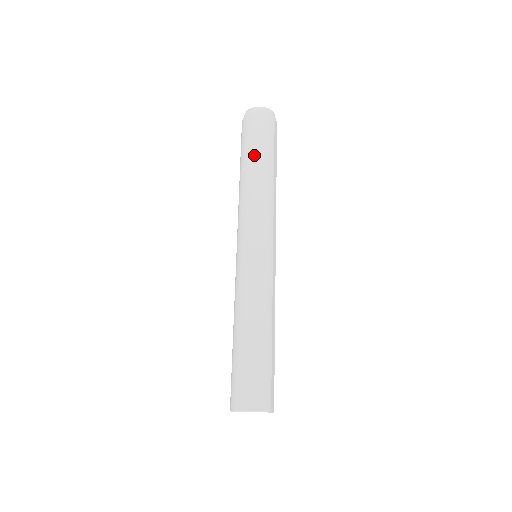
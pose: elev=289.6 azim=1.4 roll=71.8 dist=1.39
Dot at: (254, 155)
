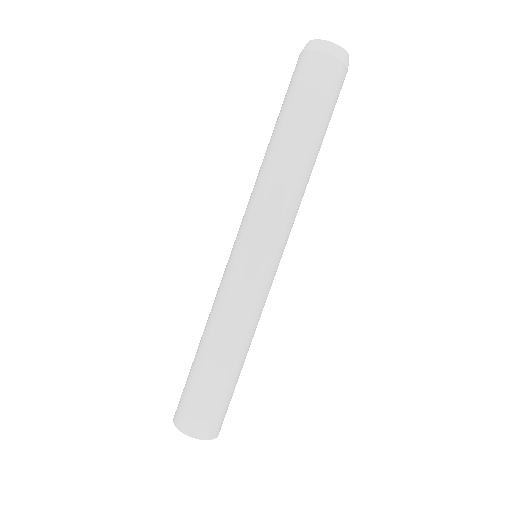
Dot at: (305, 124)
